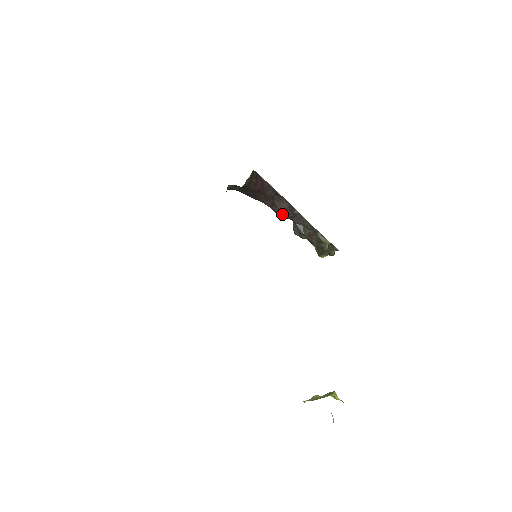
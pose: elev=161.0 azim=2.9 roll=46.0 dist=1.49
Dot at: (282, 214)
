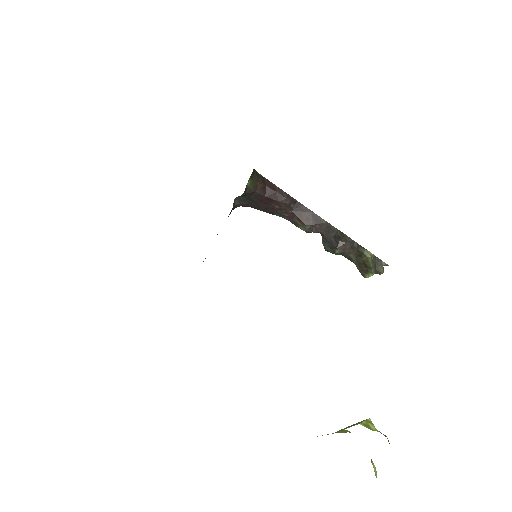
Dot at: (305, 226)
